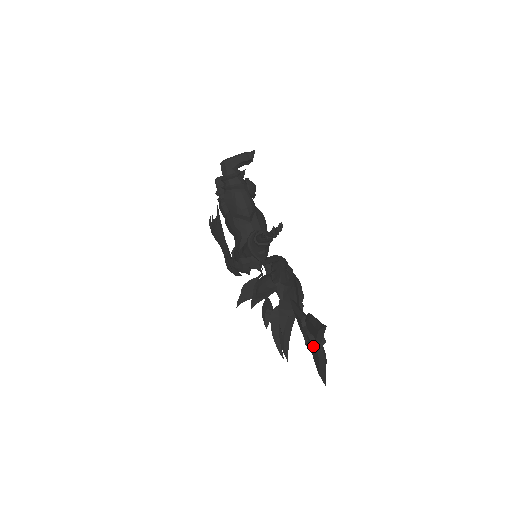
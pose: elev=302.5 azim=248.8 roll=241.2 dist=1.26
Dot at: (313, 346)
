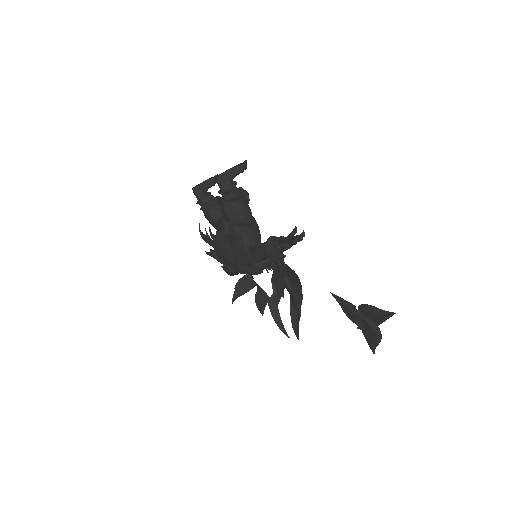
Dot at: (373, 329)
